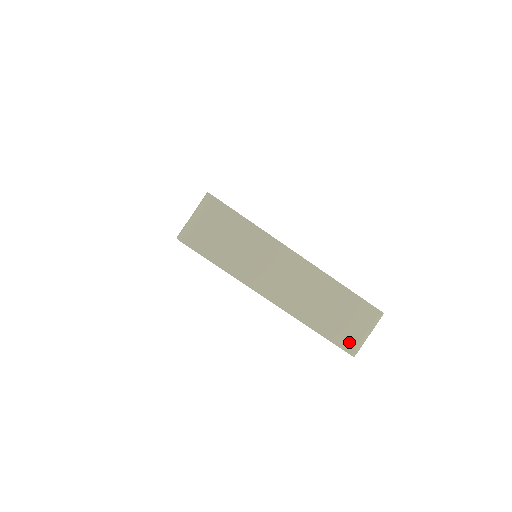
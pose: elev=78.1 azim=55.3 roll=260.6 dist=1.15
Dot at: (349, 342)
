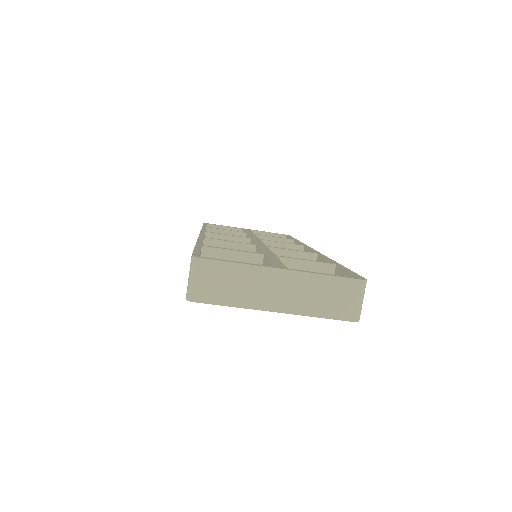
Dot at: (350, 314)
